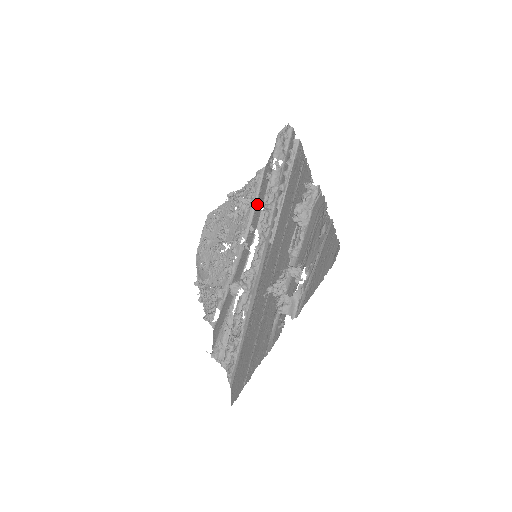
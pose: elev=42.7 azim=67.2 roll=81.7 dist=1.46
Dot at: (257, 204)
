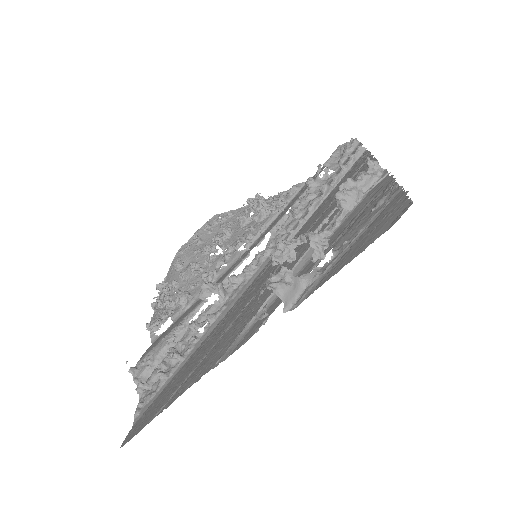
Dot at: (283, 204)
